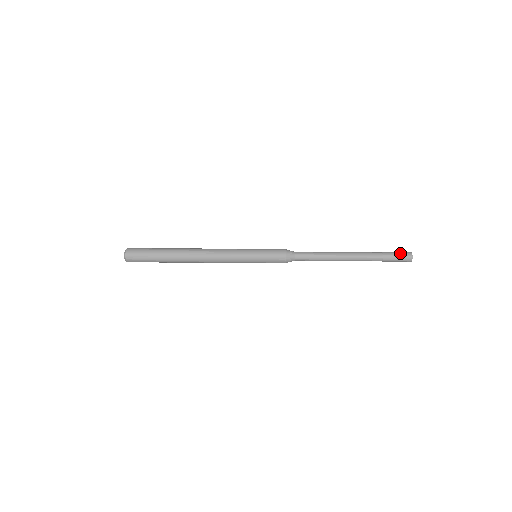
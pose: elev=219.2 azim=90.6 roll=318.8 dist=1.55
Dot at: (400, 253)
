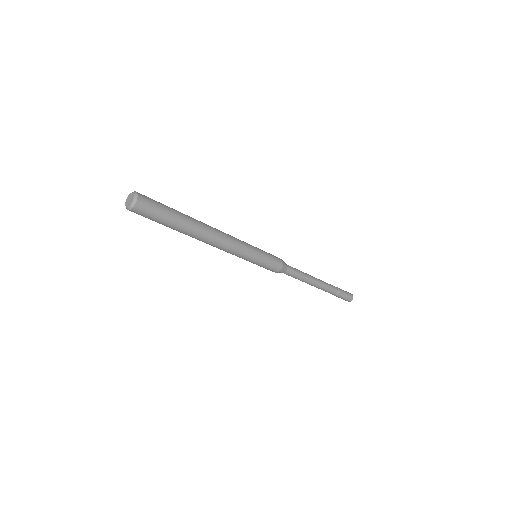
Dot at: (348, 294)
